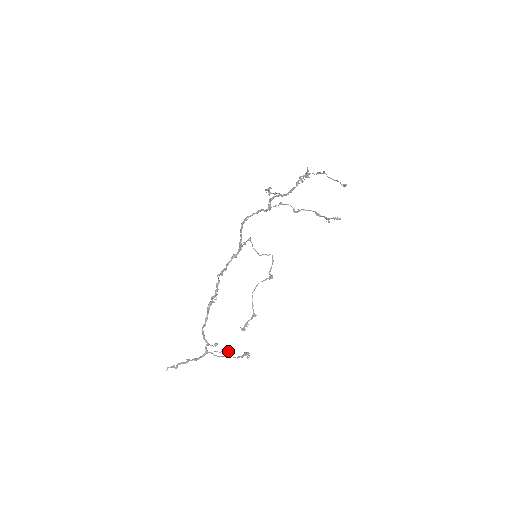
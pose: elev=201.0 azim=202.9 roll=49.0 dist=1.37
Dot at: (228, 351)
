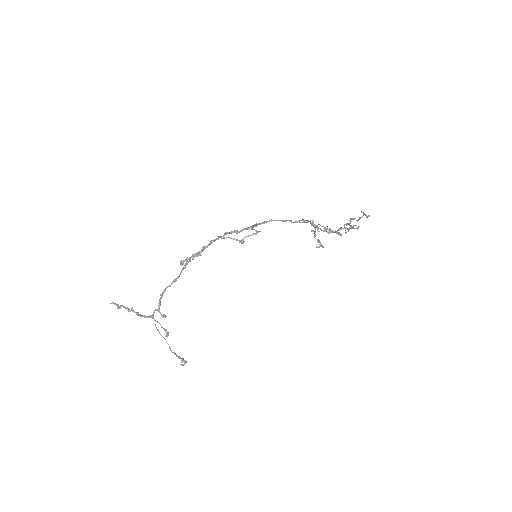
Dot at: occluded
